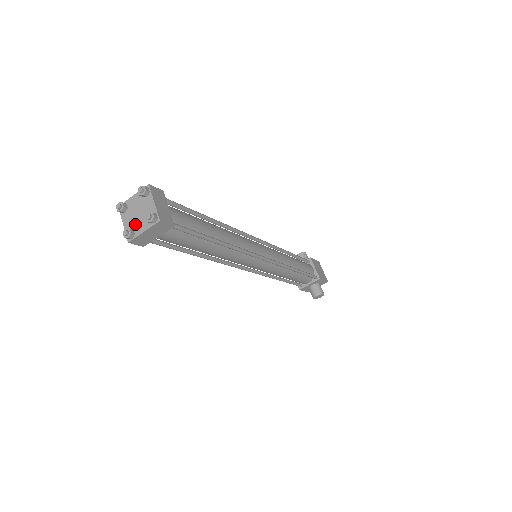
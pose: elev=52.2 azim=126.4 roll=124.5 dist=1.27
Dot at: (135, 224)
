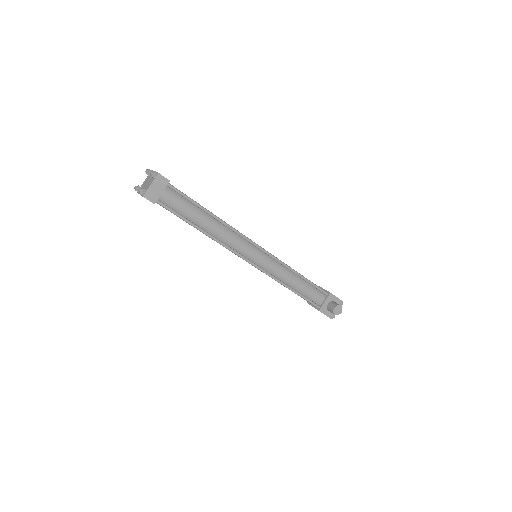
Dot at: (146, 187)
